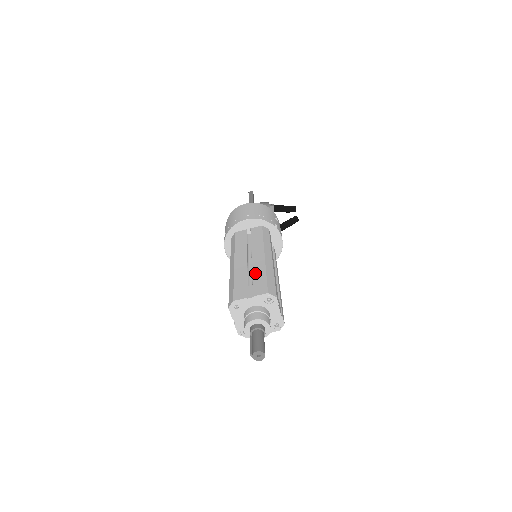
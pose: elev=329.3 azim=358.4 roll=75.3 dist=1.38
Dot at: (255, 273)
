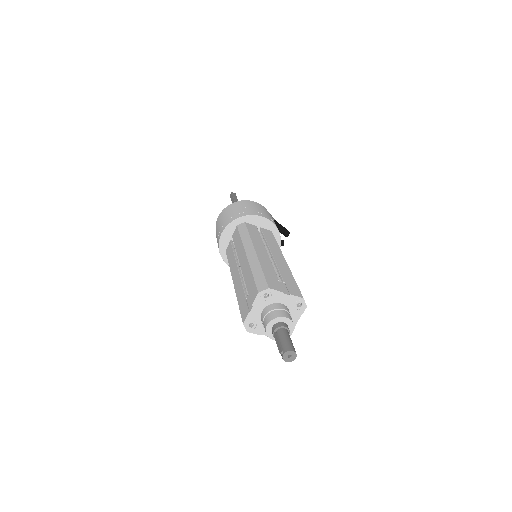
Dot at: (283, 272)
